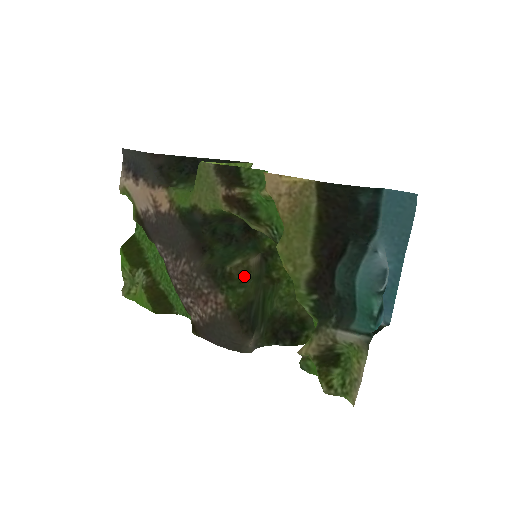
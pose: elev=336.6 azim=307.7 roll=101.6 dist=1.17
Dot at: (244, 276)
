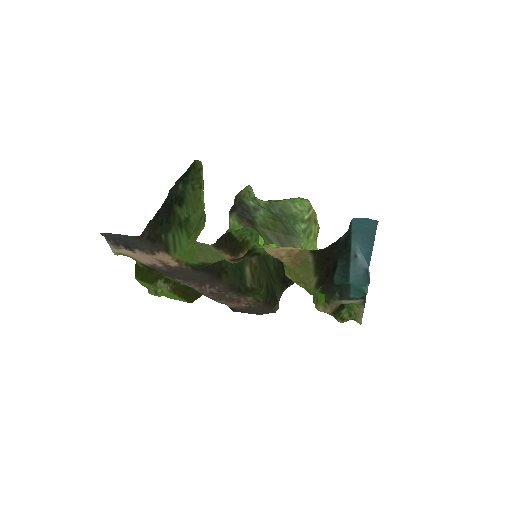
Dot at: (260, 281)
